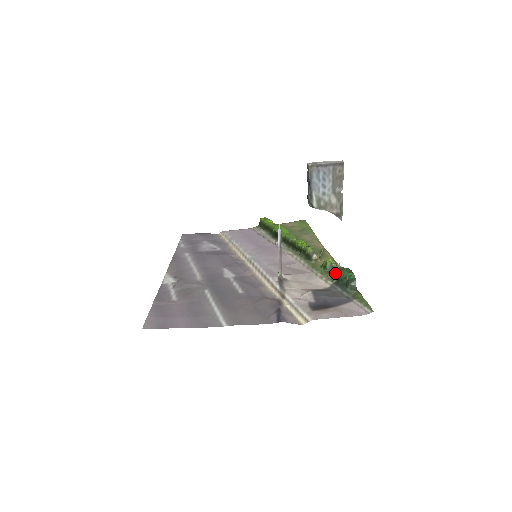
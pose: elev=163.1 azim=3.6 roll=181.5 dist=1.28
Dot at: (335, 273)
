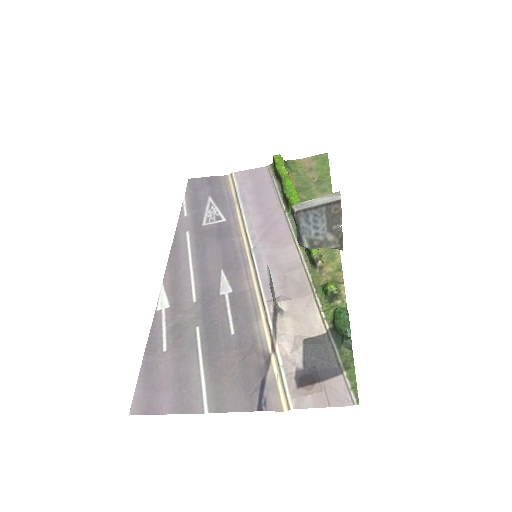
Dot at: (333, 313)
